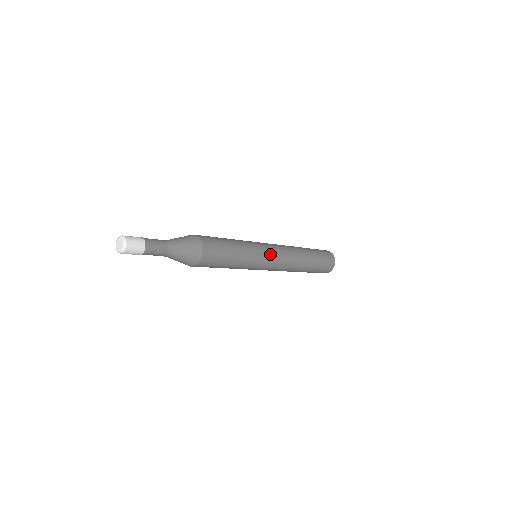
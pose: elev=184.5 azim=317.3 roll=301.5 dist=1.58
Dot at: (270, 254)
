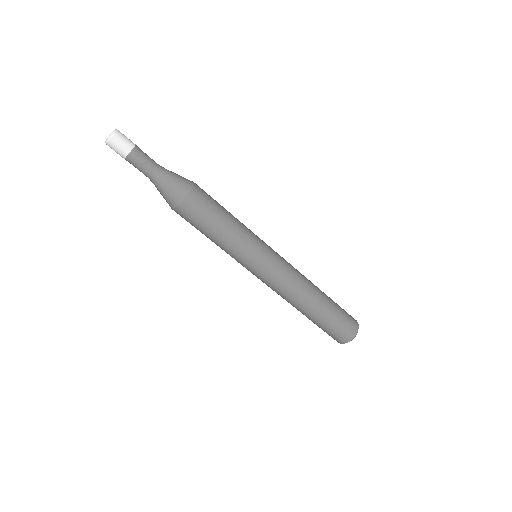
Dot at: (272, 252)
